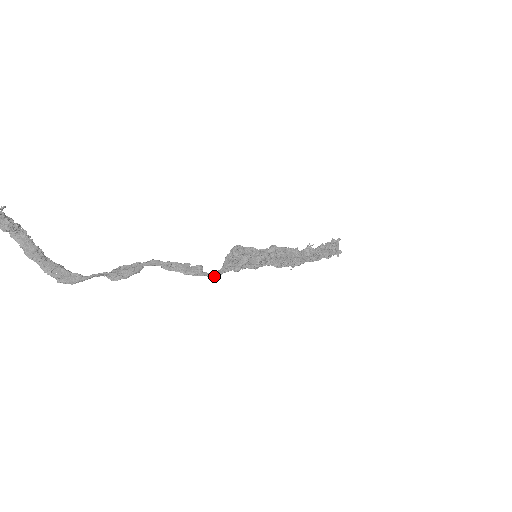
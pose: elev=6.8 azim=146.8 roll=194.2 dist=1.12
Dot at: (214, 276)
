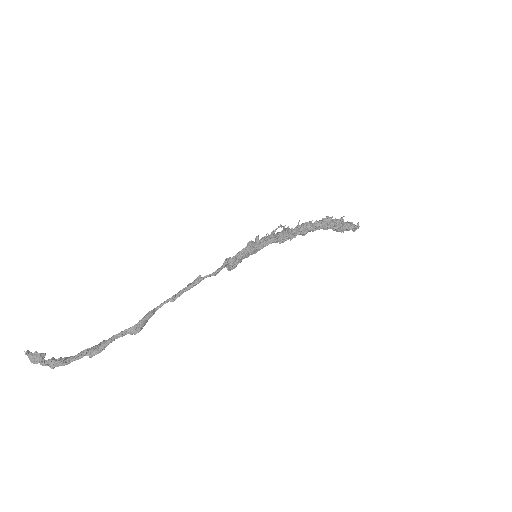
Dot at: (213, 272)
